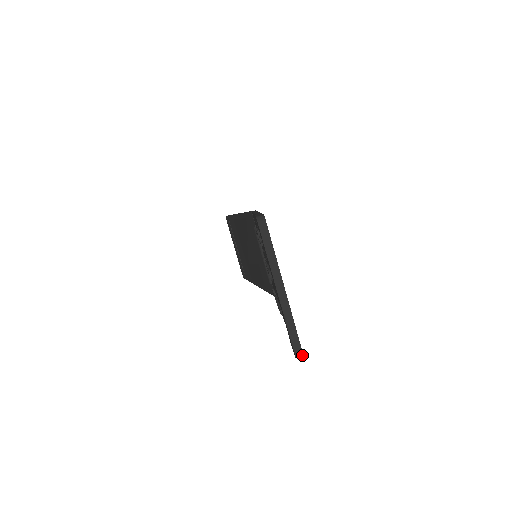
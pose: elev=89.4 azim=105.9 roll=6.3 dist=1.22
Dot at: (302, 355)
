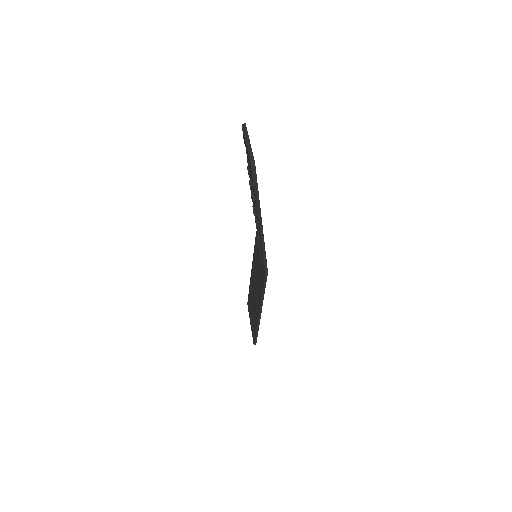
Dot at: occluded
